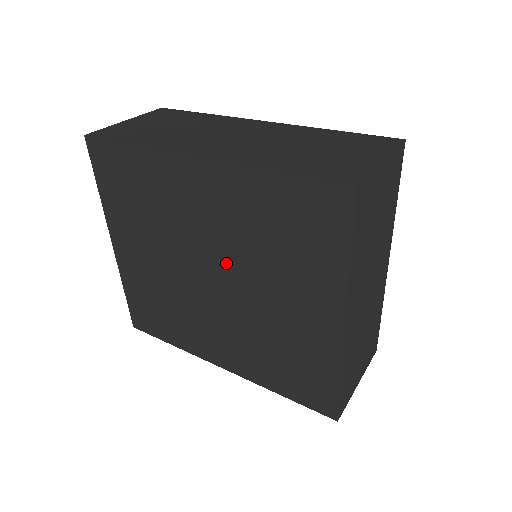
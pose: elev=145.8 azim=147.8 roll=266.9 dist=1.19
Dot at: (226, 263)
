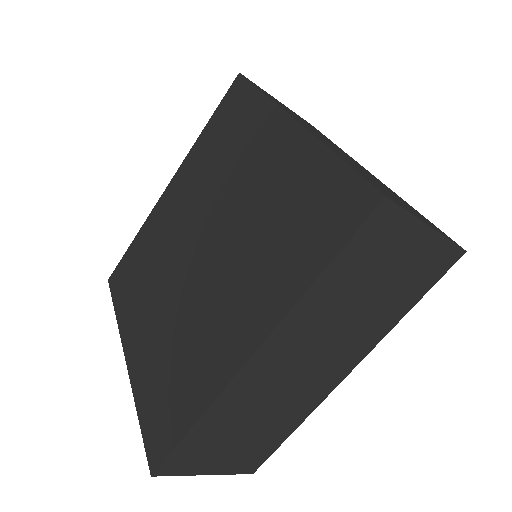
Dot at: (204, 220)
